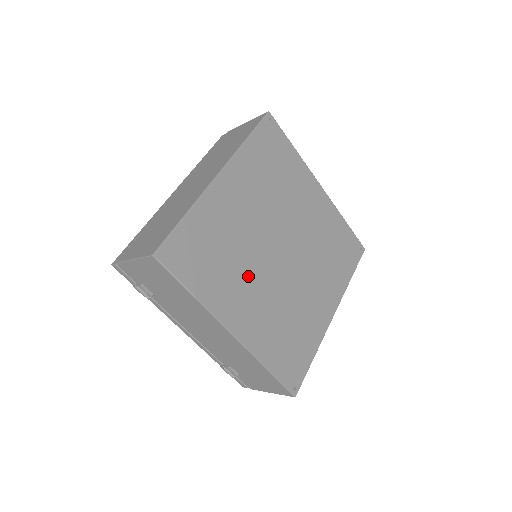
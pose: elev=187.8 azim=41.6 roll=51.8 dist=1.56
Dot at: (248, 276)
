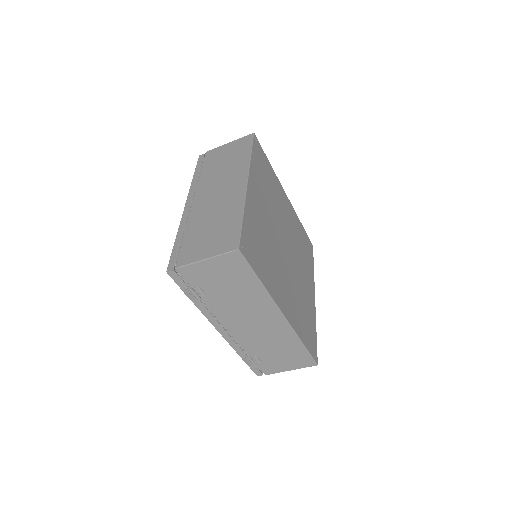
Dot at: (278, 267)
